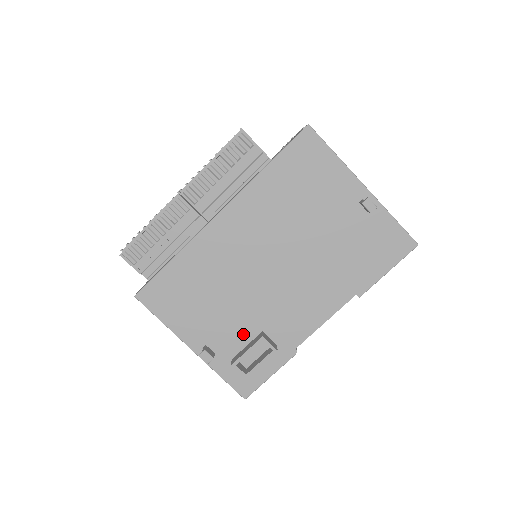
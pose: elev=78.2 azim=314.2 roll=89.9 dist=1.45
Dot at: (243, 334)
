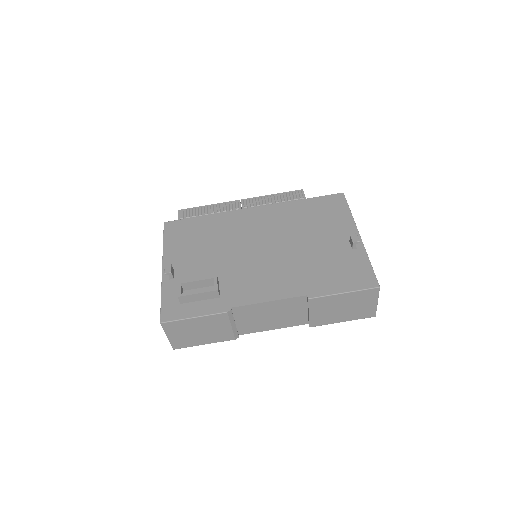
Dot at: occluded
